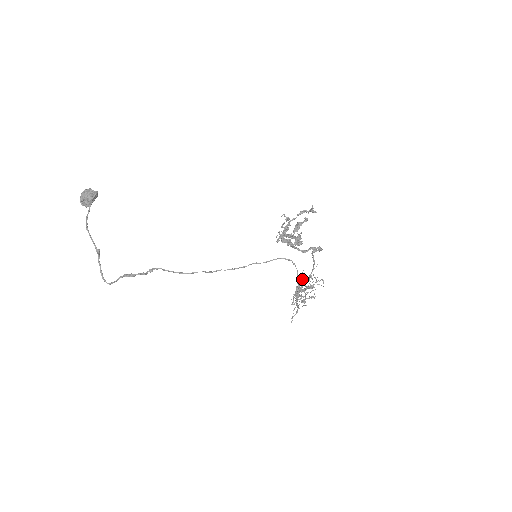
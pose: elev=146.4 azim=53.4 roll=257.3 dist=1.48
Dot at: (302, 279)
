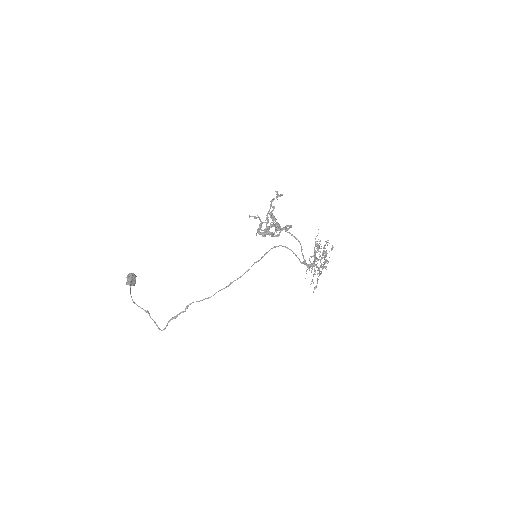
Dot at: occluded
